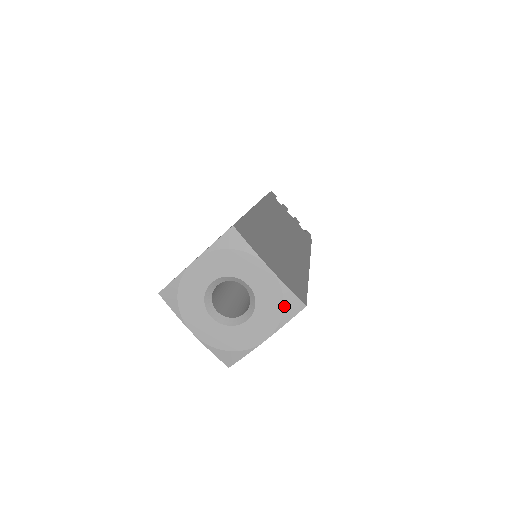
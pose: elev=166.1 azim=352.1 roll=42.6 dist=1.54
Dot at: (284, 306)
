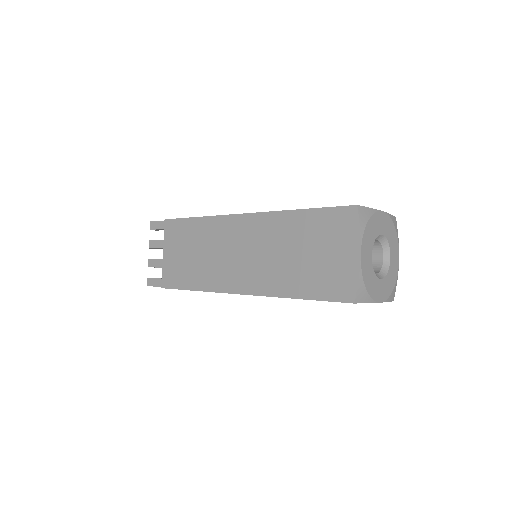
Dot at: (393, 289)
